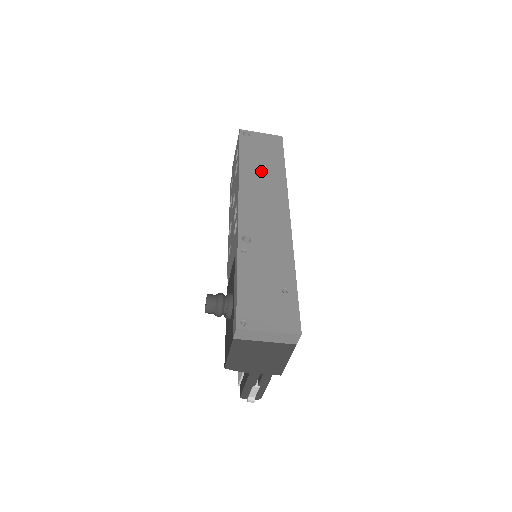
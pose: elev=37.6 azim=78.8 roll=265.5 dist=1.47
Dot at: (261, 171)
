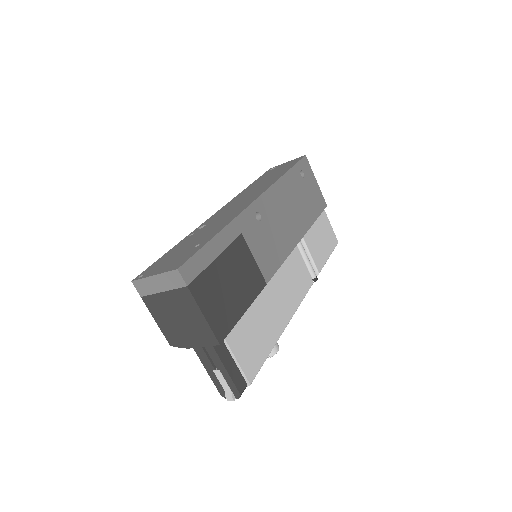
Dot at: (261, 183)
